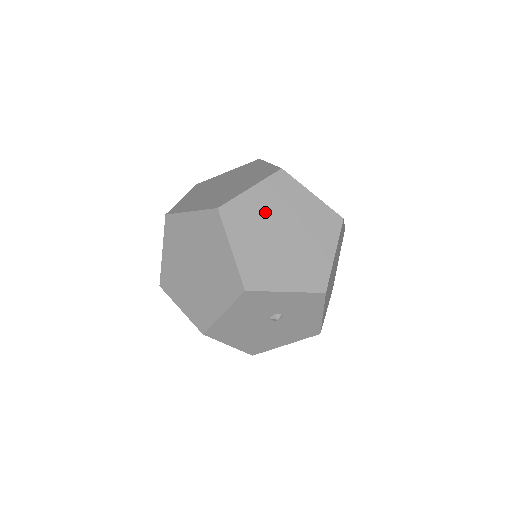
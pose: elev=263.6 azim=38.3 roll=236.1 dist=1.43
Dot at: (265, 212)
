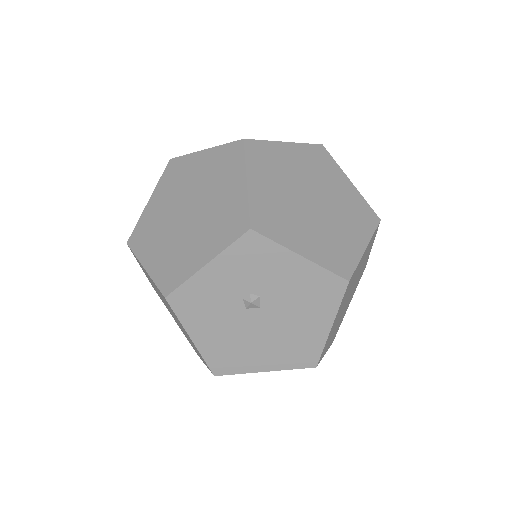
Dot at: (165, 209)
